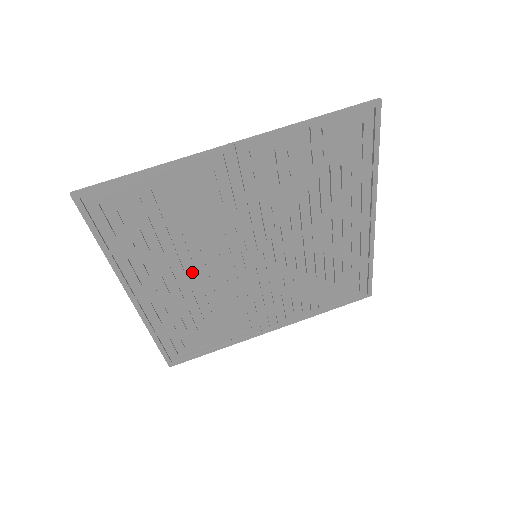
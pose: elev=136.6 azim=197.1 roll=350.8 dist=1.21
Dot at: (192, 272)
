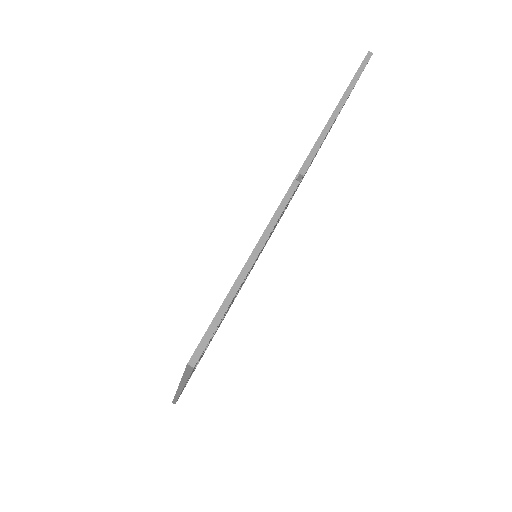
Dot at: occluded
